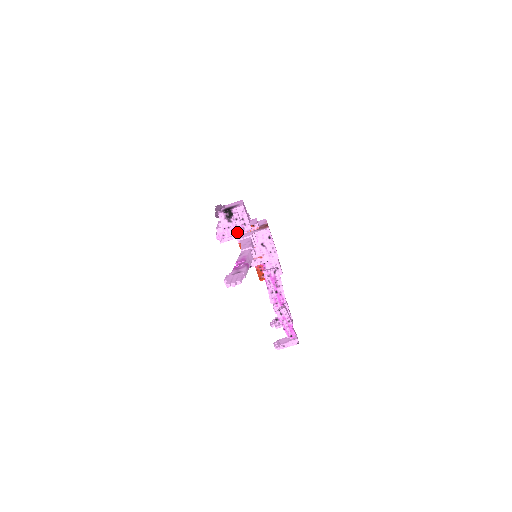
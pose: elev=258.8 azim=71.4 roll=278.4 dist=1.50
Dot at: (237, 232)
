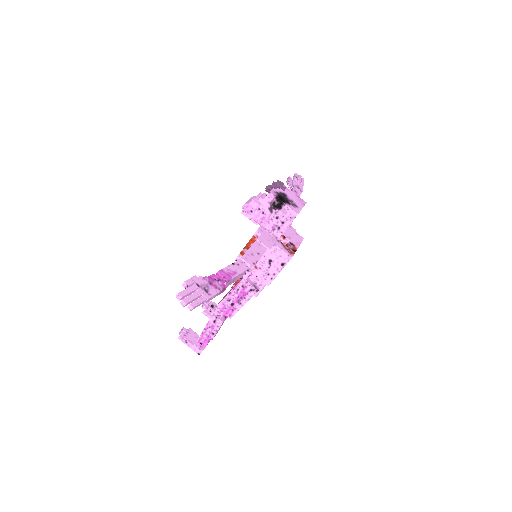
Dot at: (265, 225)
